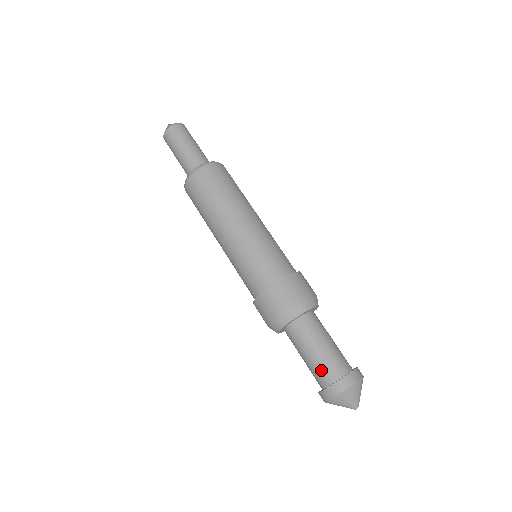
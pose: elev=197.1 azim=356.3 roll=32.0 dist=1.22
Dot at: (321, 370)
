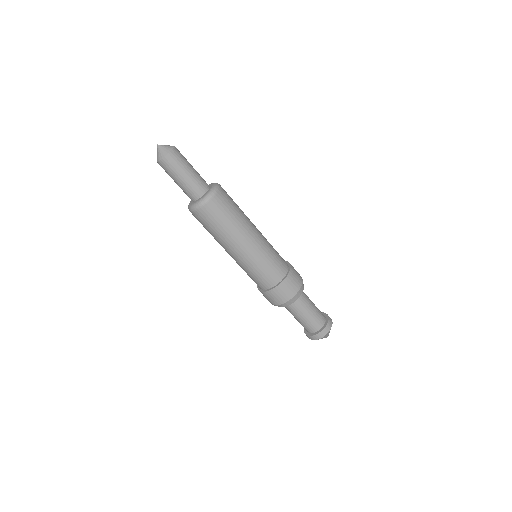
Dot at: (304, 327)
